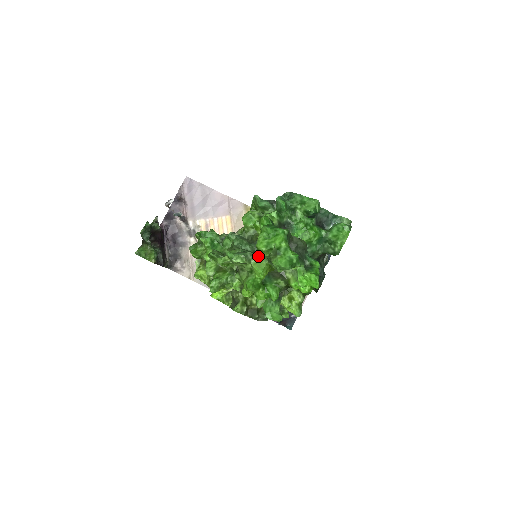
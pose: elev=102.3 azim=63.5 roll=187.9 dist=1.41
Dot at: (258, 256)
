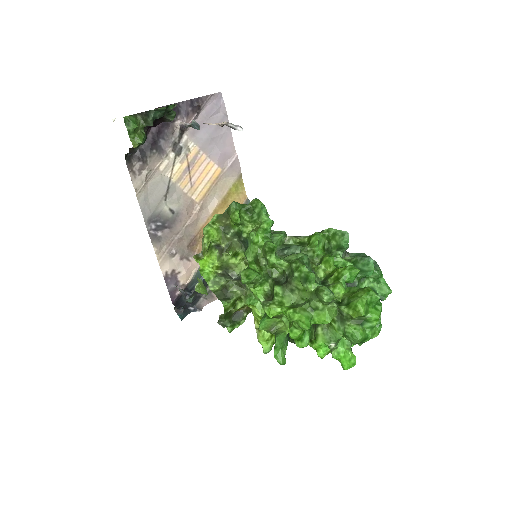
Dot at: (341, 308)
